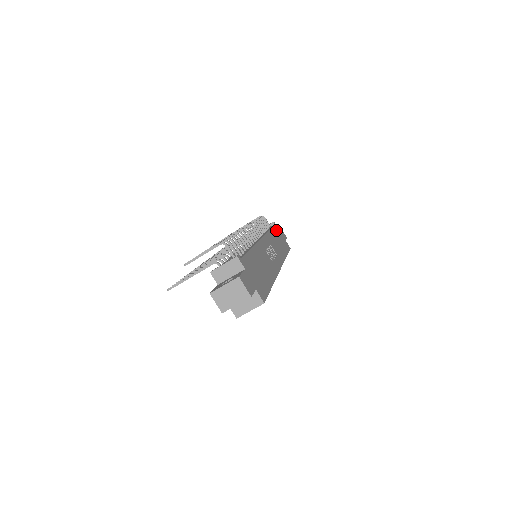
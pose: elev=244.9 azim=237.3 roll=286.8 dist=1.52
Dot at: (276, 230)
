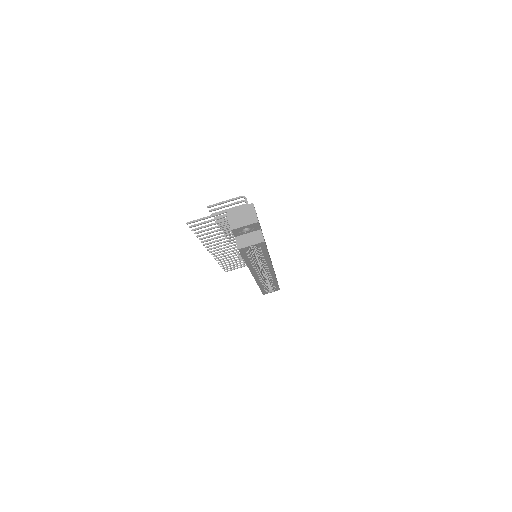
Dot at: occluded
